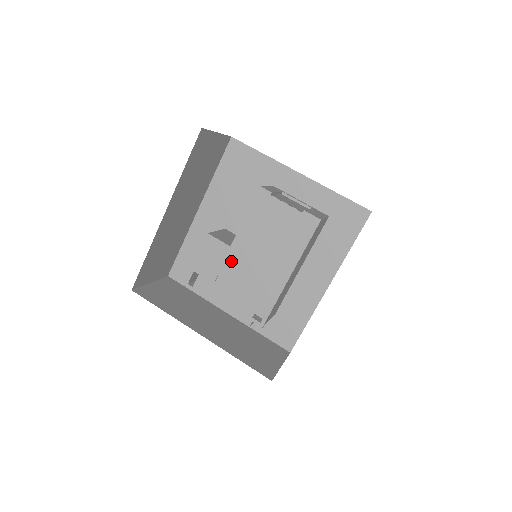
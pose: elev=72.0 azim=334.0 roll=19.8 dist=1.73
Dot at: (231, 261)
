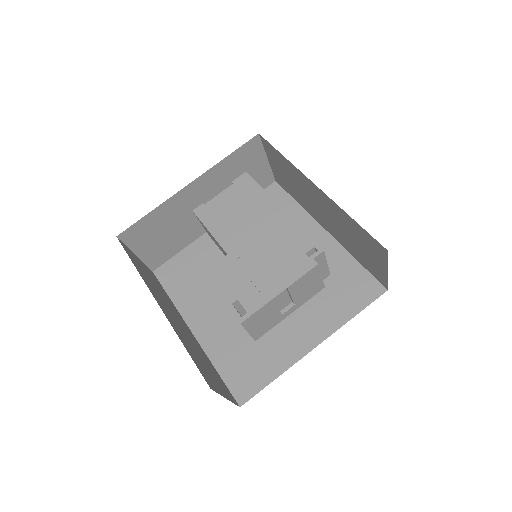
Dot at: (241, 259)
